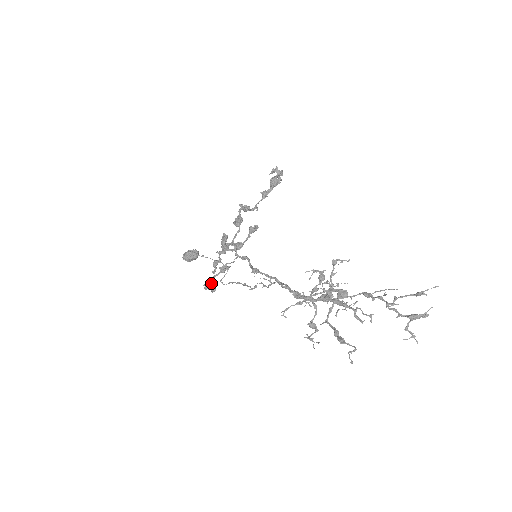
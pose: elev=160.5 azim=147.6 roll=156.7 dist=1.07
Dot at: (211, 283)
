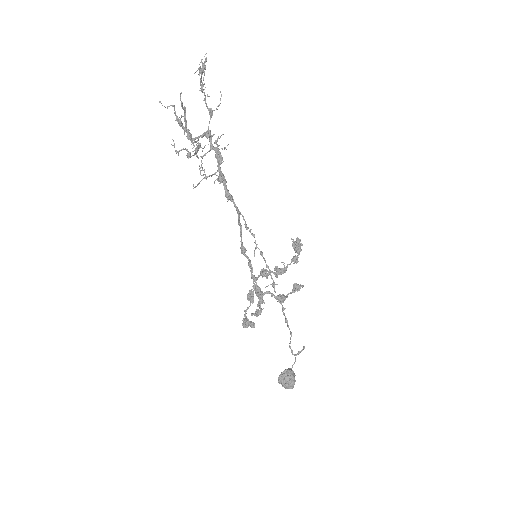
Dot at: (244, 316)
